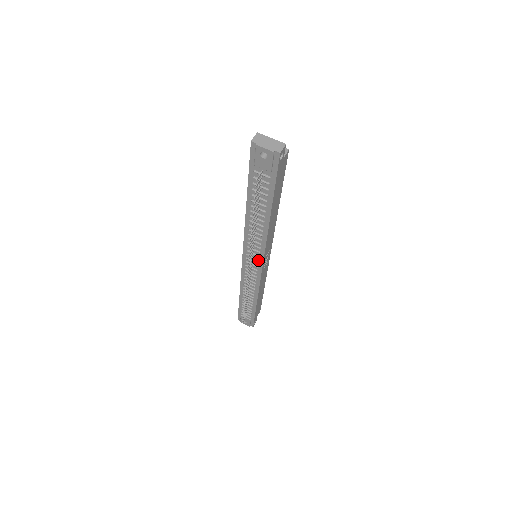
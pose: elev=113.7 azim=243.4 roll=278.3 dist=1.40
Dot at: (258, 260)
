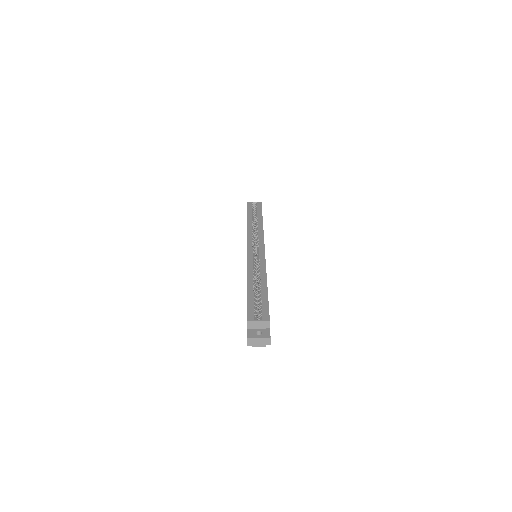
Dot at: occluded
